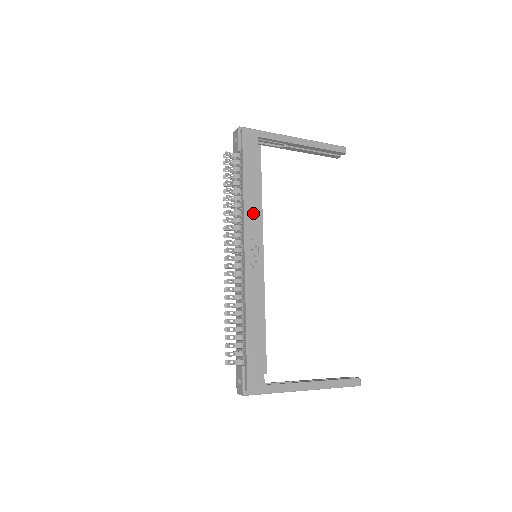
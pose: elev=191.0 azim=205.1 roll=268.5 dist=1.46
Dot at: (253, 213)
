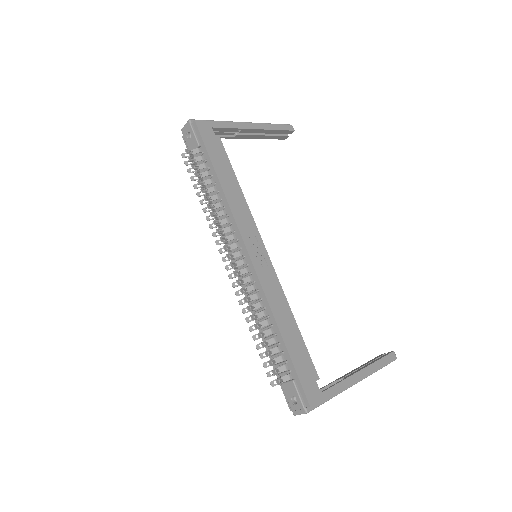
Dot at: (240, 209)
